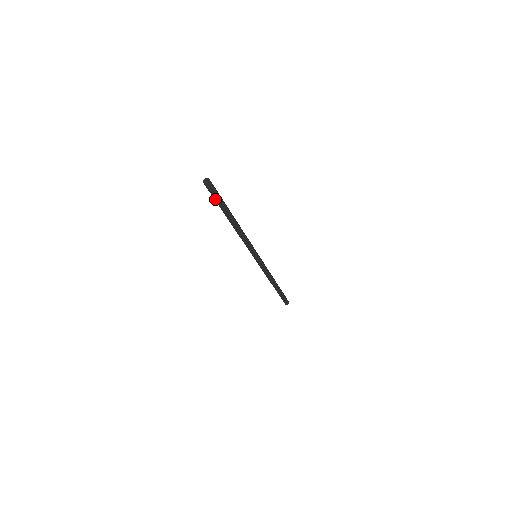
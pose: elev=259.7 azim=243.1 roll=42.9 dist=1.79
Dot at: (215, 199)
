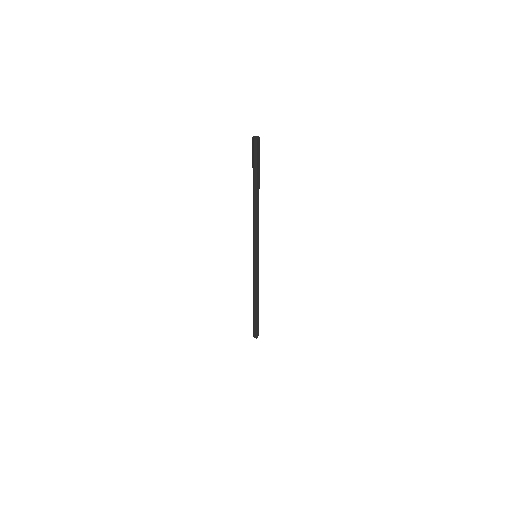
Dot at: (254, 162)
